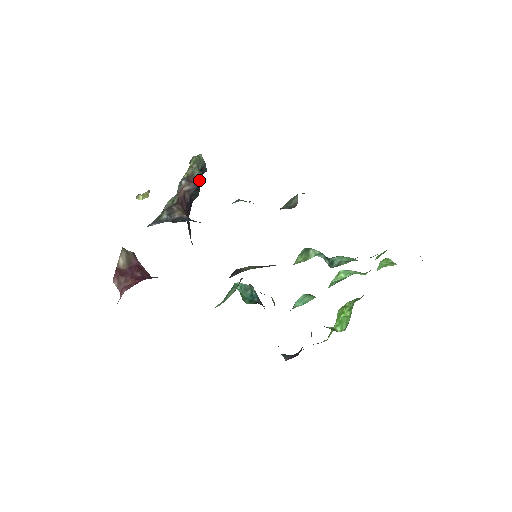
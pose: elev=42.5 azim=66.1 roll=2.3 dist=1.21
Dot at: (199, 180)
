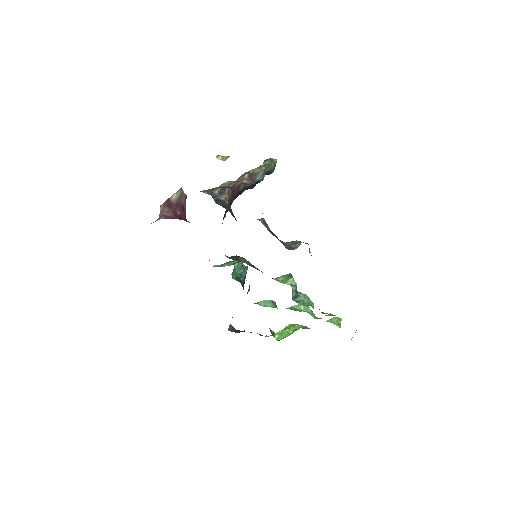
Dot at: (258, 180)
